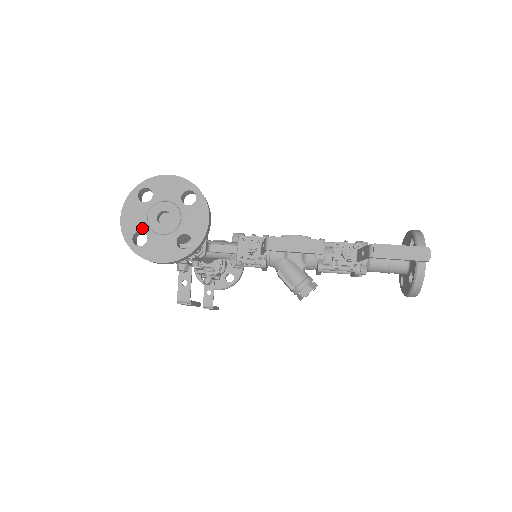
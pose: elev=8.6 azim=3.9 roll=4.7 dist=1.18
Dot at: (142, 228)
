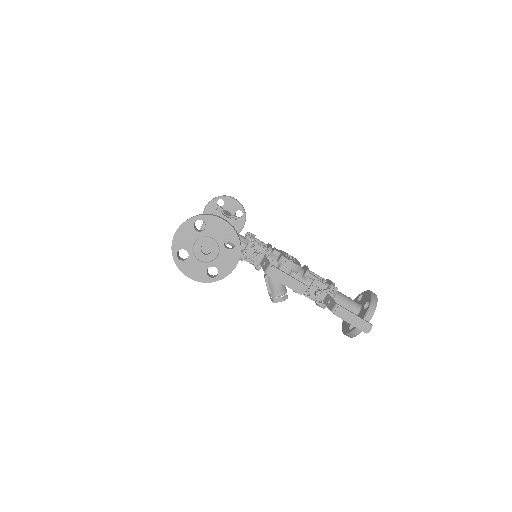
Dot at: (187, 248)
